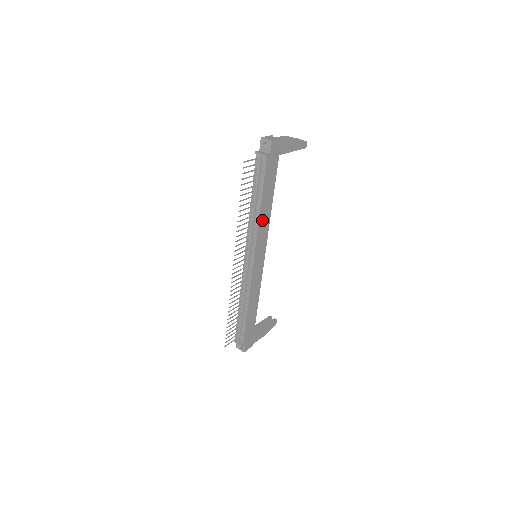
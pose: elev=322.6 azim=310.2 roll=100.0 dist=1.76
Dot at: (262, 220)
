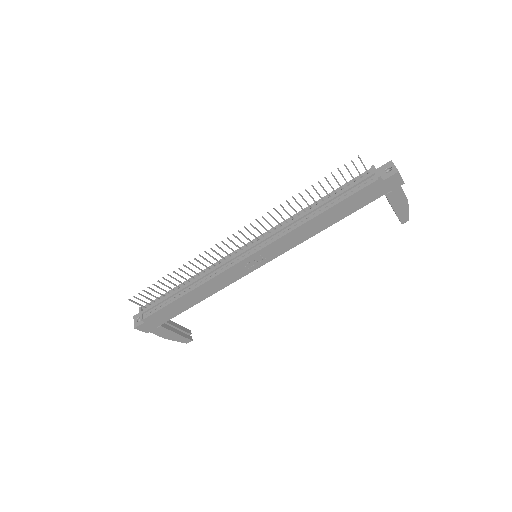
Dot at: (304, 229)
